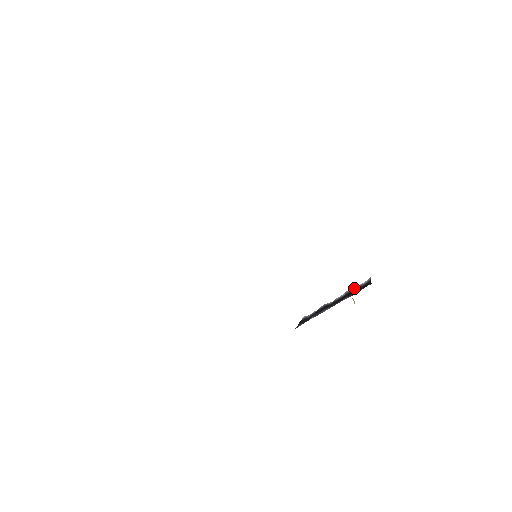
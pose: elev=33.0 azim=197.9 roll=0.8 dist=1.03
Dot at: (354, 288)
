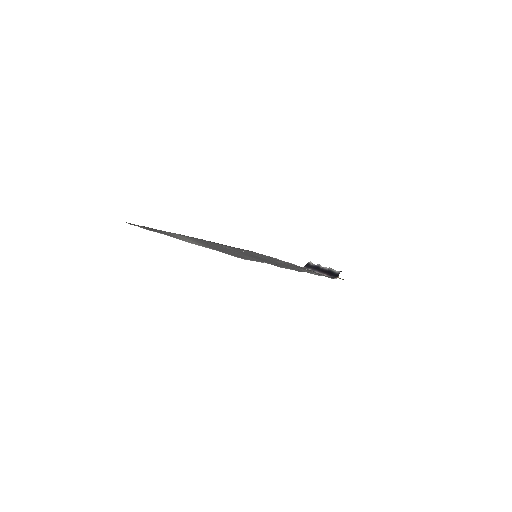
Dot at: (332, 270)
